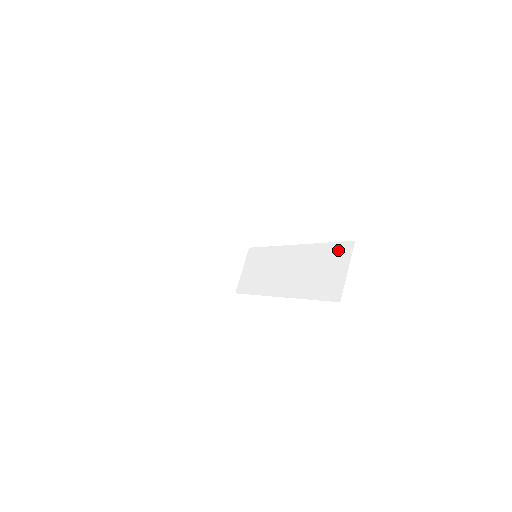
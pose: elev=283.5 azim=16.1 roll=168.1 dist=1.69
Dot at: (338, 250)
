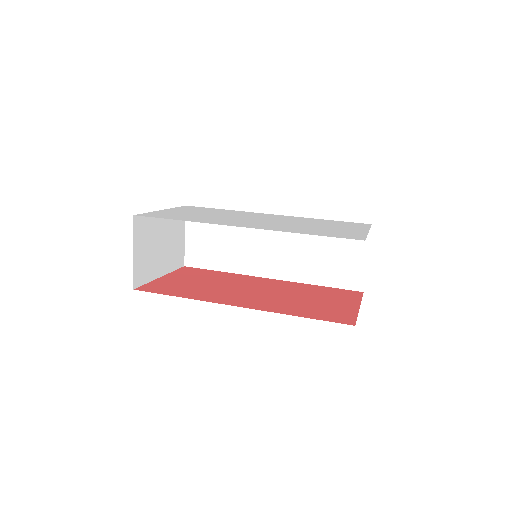
Dot at: occluded
